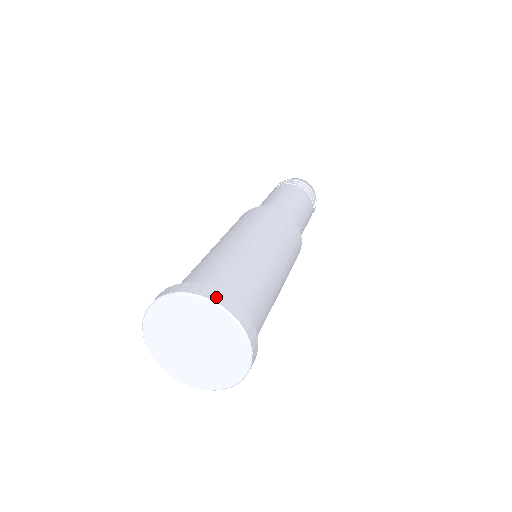
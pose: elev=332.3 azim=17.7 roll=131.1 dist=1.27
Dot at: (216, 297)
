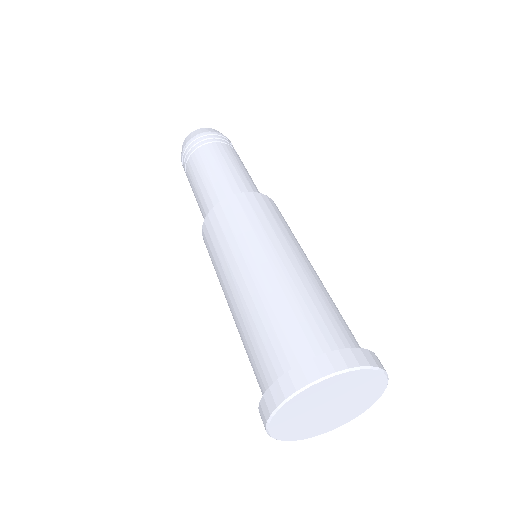
Dot at: (382, 365)
